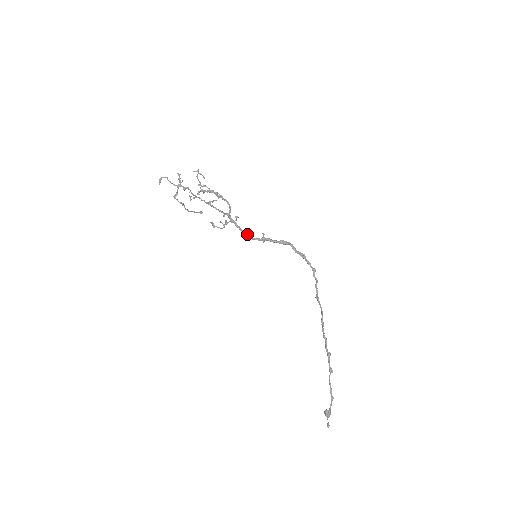
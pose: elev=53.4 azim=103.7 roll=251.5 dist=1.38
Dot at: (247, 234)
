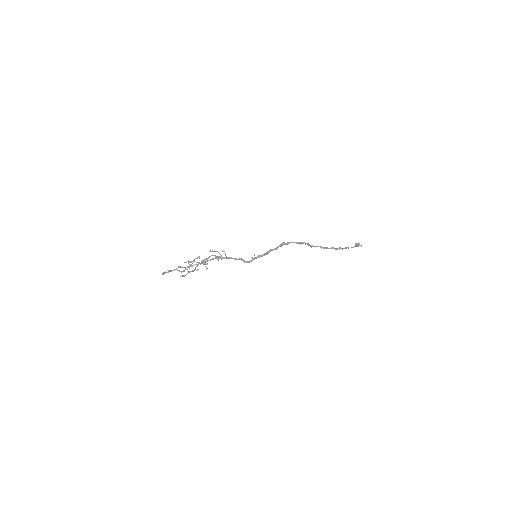
Dot at: (241, 260)
